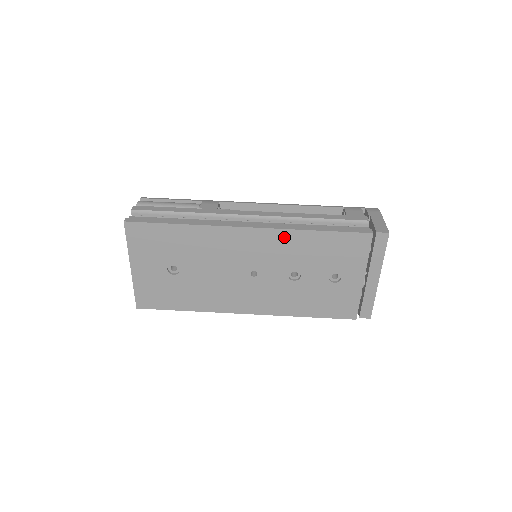
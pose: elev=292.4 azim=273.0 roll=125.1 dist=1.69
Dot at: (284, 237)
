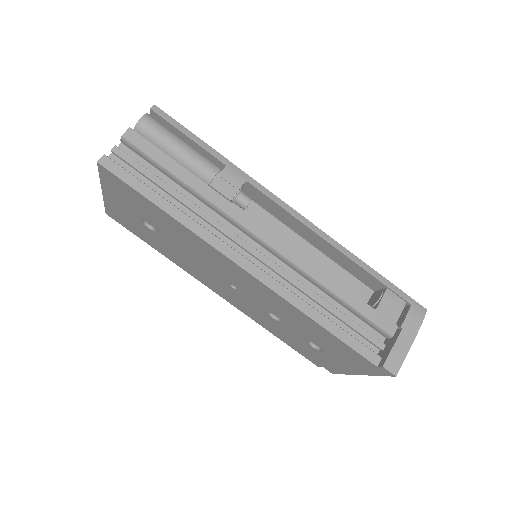
Dot at: (279, 299)
